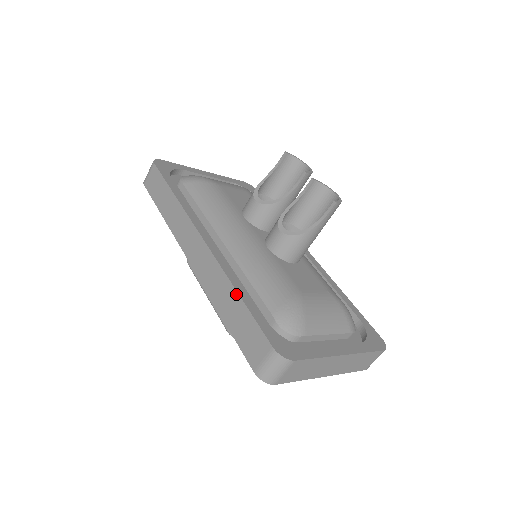
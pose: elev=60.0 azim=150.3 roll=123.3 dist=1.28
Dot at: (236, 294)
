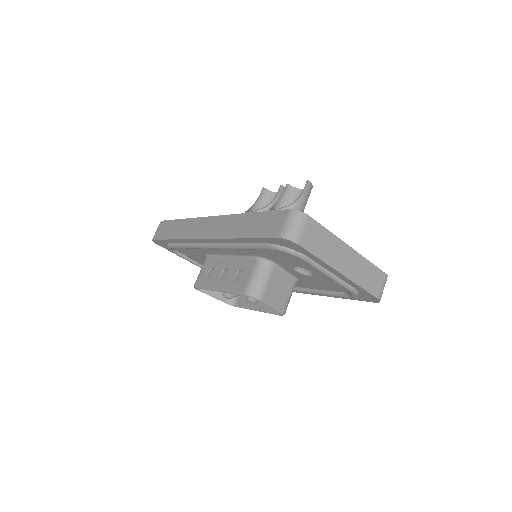
Dot at: (249, 214)
